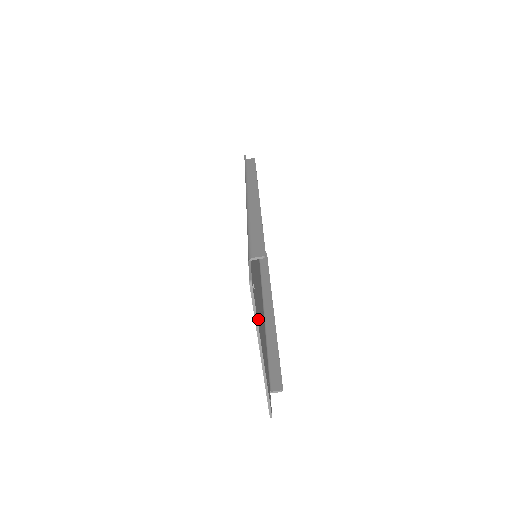
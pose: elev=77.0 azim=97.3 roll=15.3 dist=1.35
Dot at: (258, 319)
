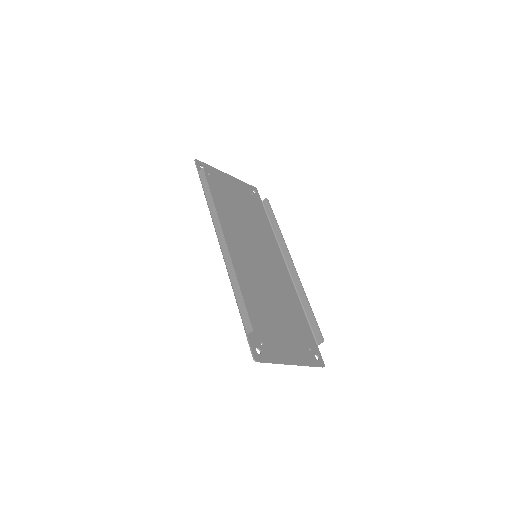
Dot at: (276, 352)
